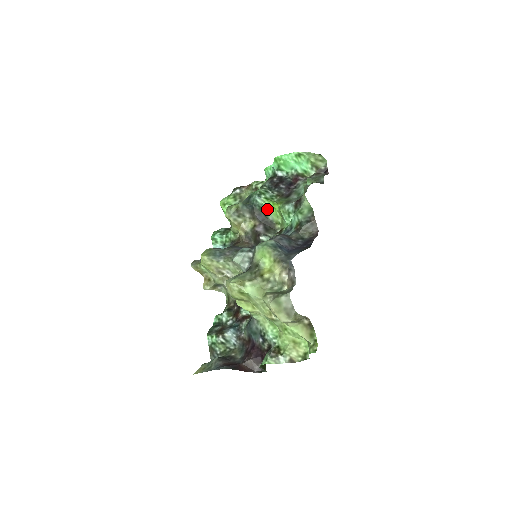
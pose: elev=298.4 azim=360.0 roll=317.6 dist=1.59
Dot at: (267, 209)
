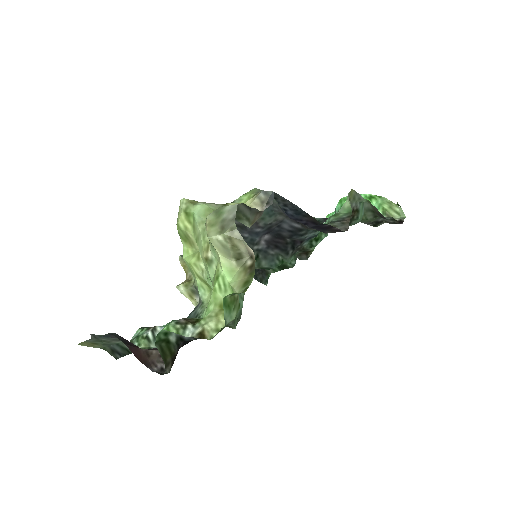
Dot at: occluded
